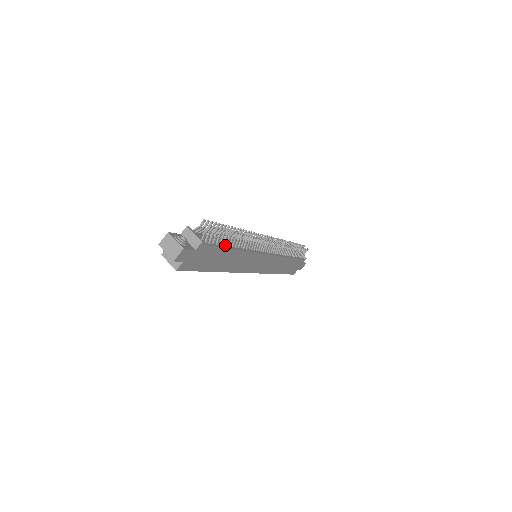
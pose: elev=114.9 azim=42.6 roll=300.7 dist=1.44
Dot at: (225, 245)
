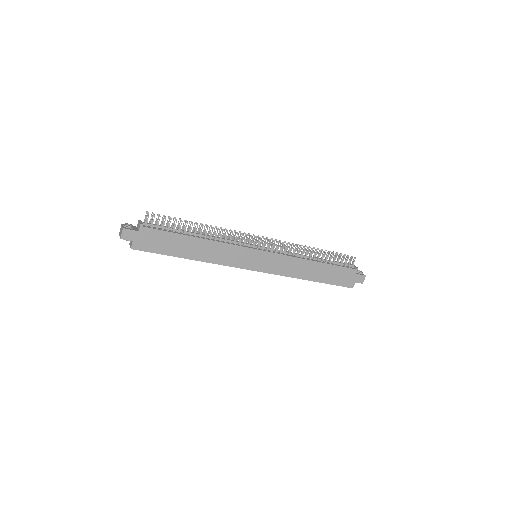
Dot at: (183, 234)
